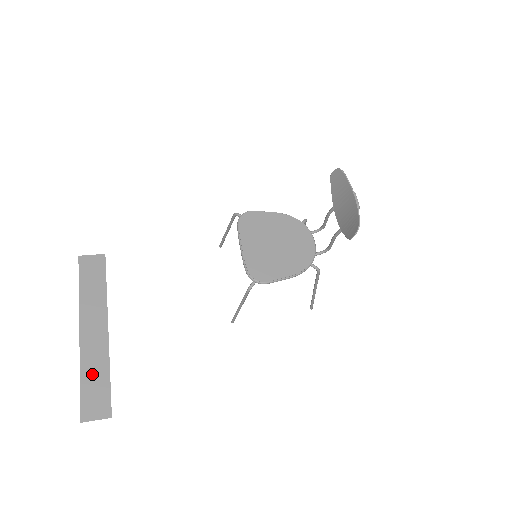
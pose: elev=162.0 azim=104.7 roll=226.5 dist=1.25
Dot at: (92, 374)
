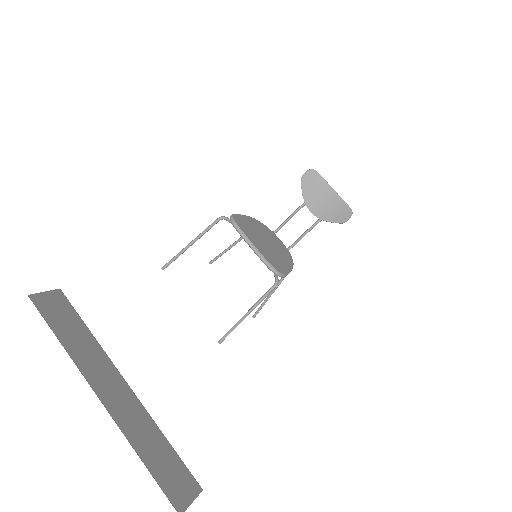
Dot at: (149, 447)
